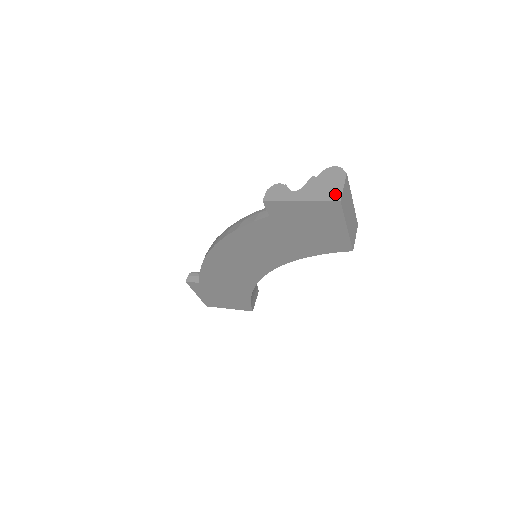
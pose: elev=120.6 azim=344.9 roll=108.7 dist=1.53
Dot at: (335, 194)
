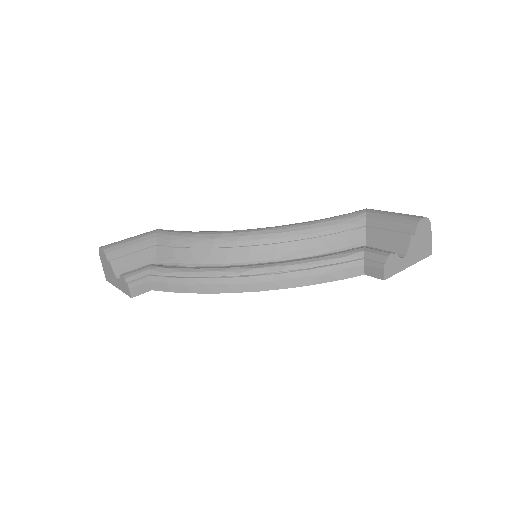
Dot at: (428, 249)
